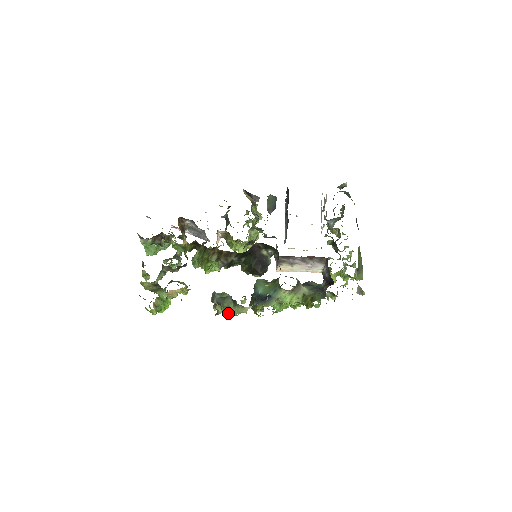
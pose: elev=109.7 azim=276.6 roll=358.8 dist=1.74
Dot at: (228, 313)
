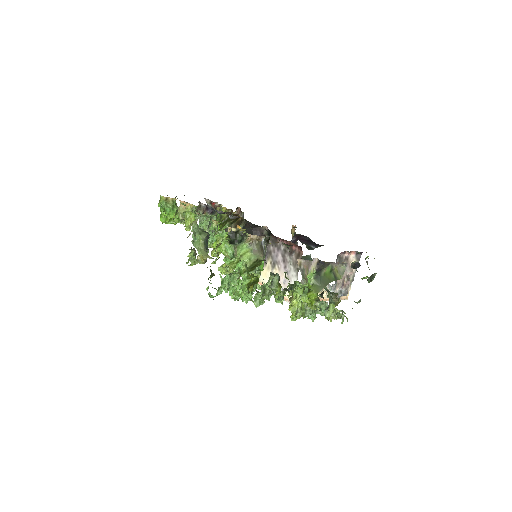
Dot at: (194, 244)
